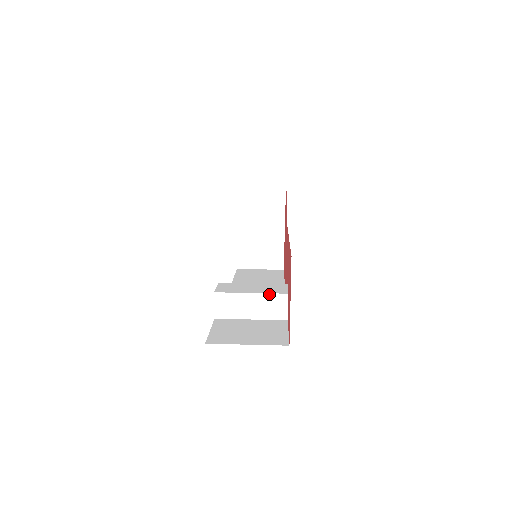
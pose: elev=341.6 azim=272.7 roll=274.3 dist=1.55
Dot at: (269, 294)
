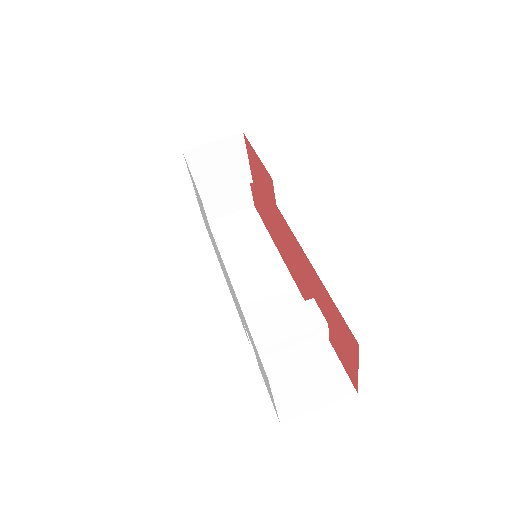
Dot at: (309, 332)
